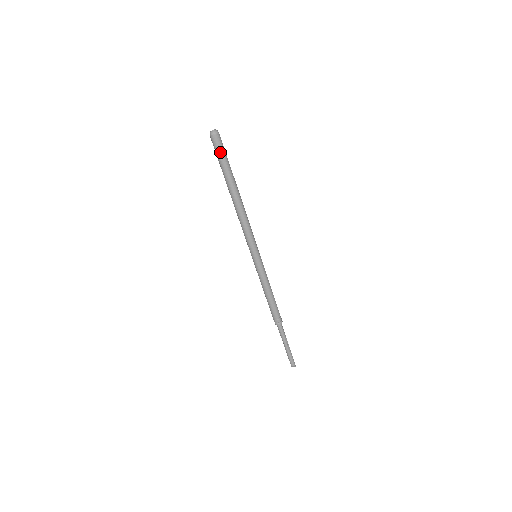
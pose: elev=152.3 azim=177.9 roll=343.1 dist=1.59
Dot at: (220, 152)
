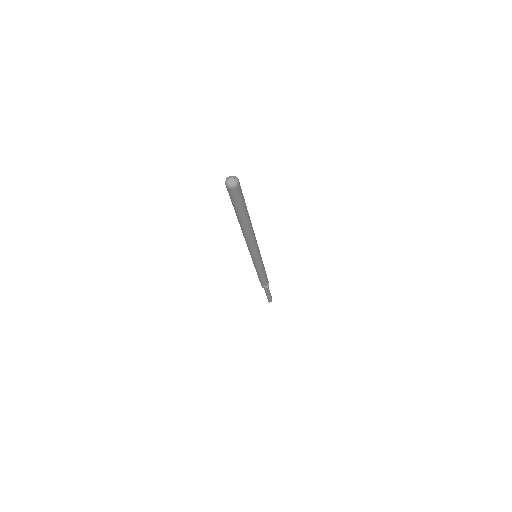
Dot at: (241, 198)
